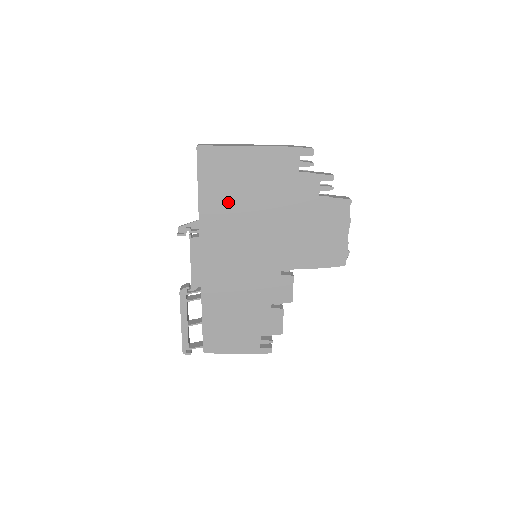
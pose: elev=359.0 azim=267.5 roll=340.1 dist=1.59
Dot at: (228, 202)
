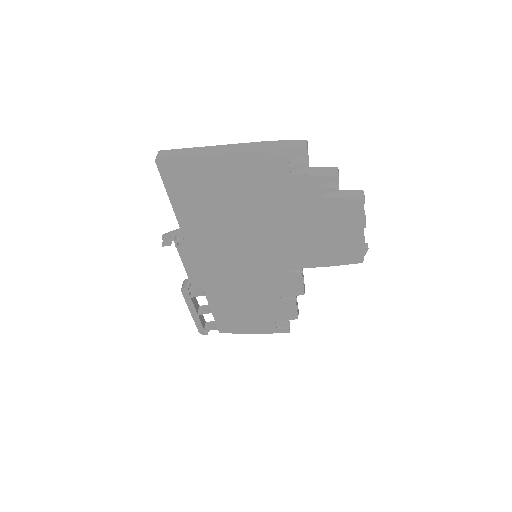
Dot at: (210, 212)
